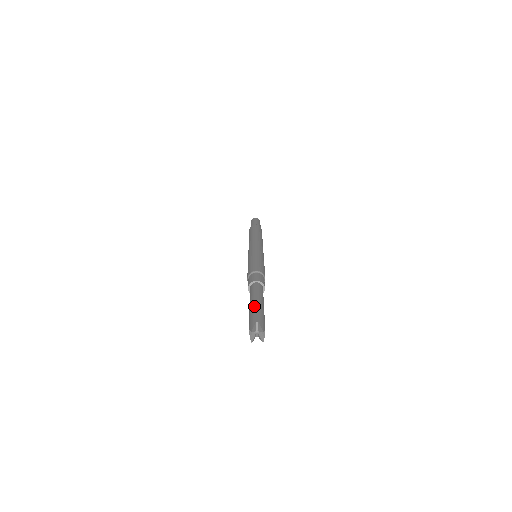
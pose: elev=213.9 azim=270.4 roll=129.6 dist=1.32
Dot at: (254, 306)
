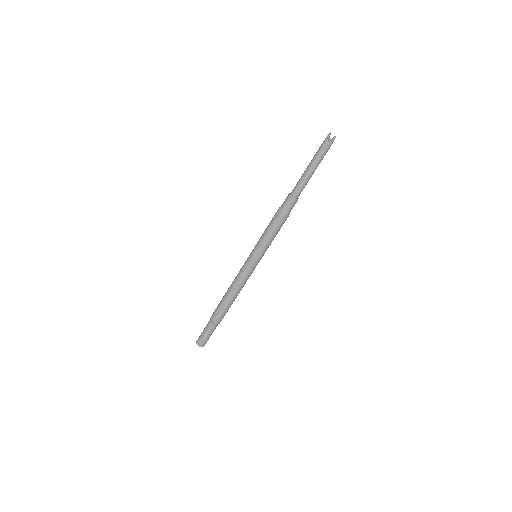
Dot at: occluded
